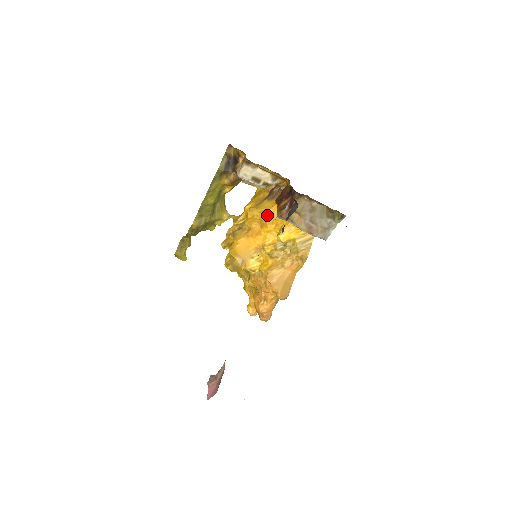
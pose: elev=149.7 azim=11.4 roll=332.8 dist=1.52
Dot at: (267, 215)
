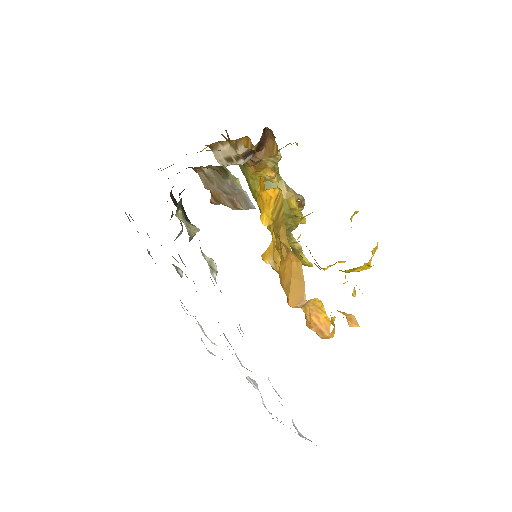
Dot at: (259, 194)
